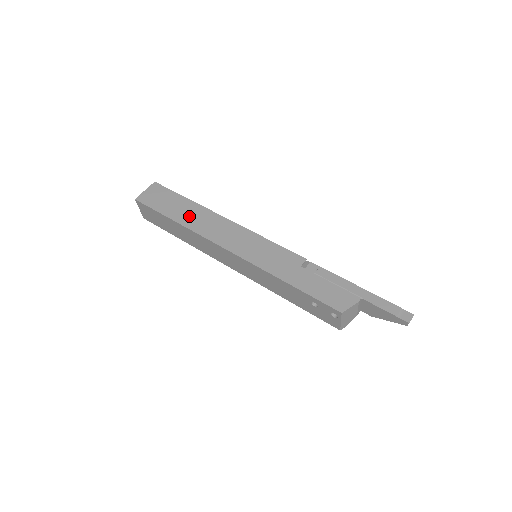
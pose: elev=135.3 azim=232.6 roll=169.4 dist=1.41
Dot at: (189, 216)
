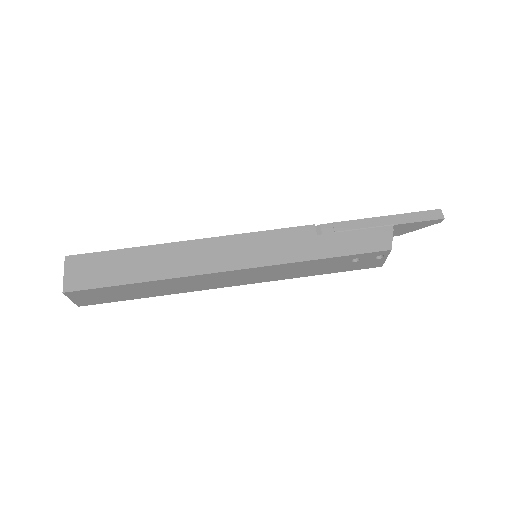
Dot at: (153, 265)
